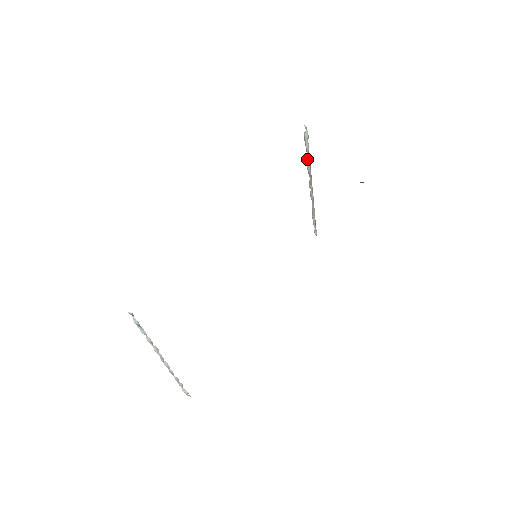
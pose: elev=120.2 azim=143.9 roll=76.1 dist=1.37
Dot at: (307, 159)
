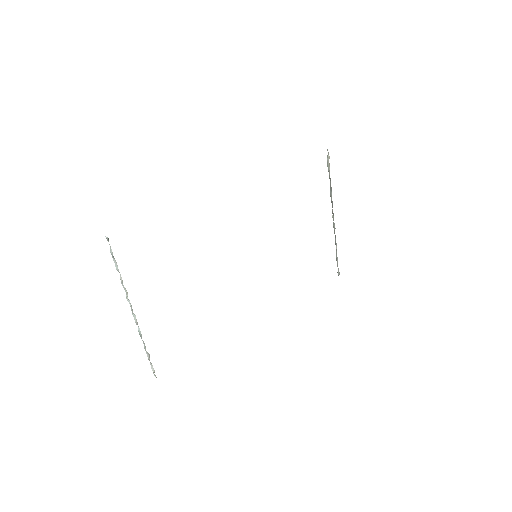
Dot at: (330, 185)
